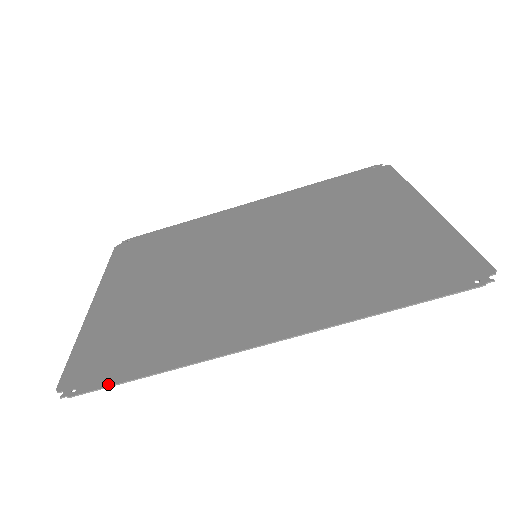
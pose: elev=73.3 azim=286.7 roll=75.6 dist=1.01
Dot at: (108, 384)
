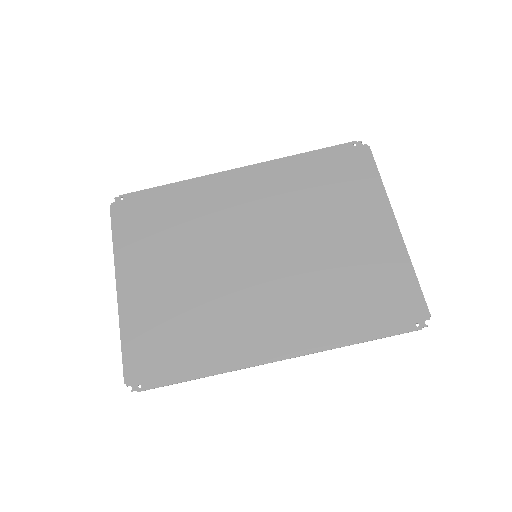
Dot at: (166, 384)
